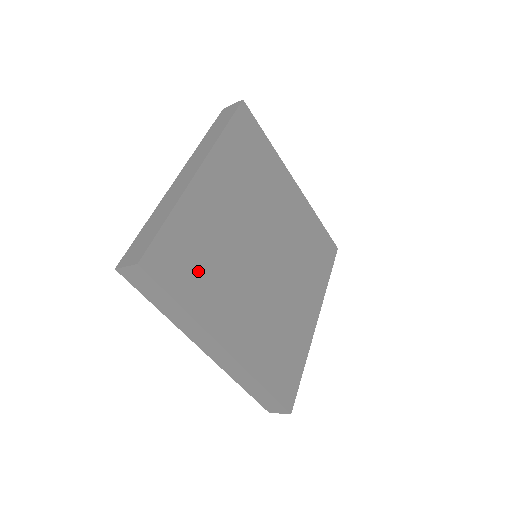
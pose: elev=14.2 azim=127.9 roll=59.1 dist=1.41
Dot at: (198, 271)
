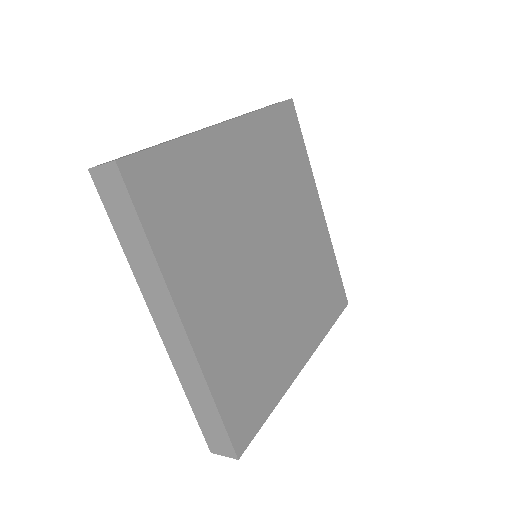
Dot at: (184, 218)
